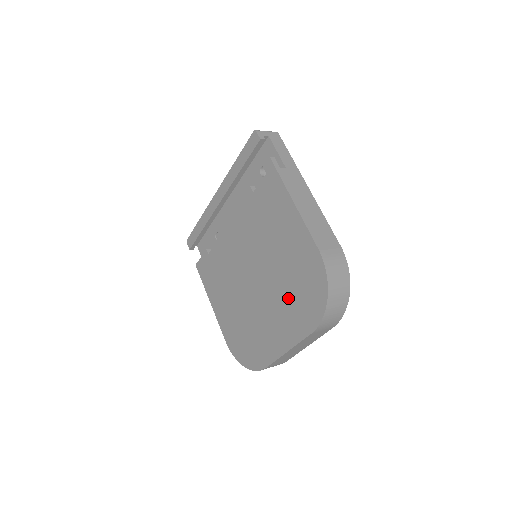
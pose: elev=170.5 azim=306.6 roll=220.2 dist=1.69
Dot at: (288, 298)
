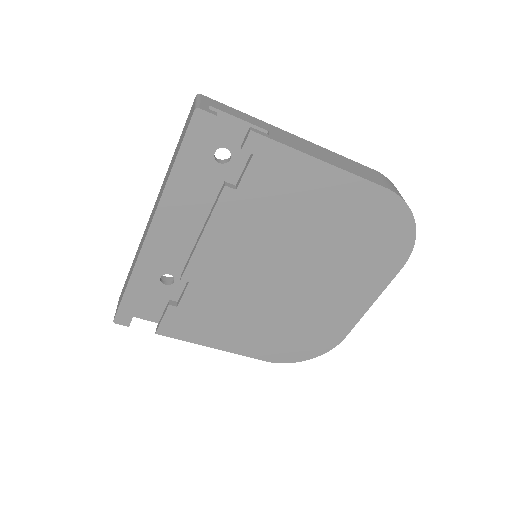
Dot at: (355, 260)
